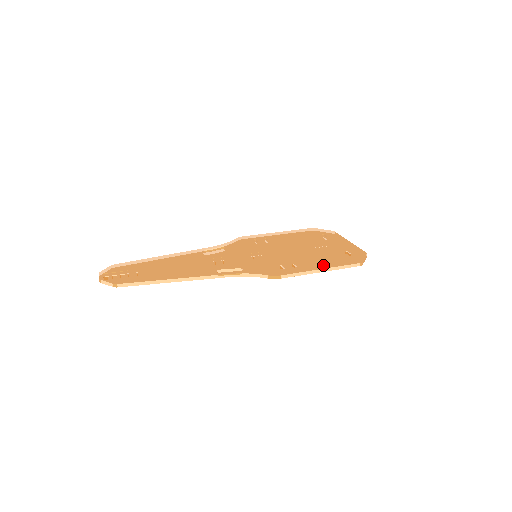
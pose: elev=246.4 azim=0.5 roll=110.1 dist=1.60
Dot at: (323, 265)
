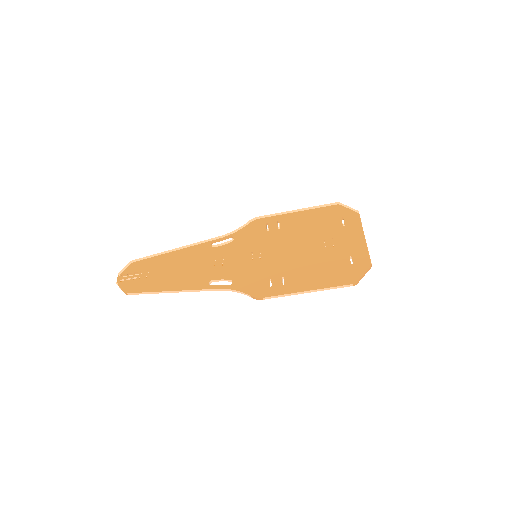
Dot at: (311, 284)
